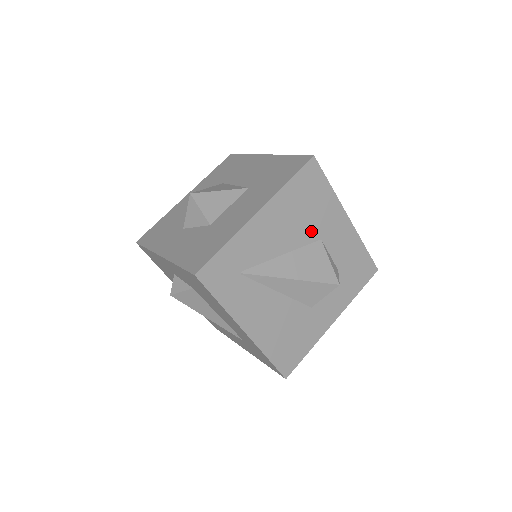
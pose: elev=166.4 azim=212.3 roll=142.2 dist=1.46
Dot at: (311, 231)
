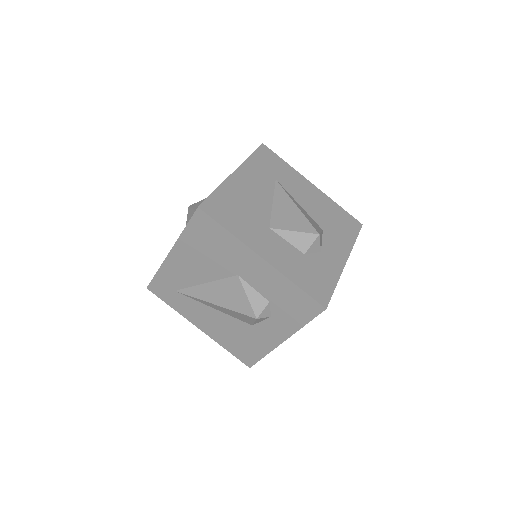
Dot at: (224, 268)
